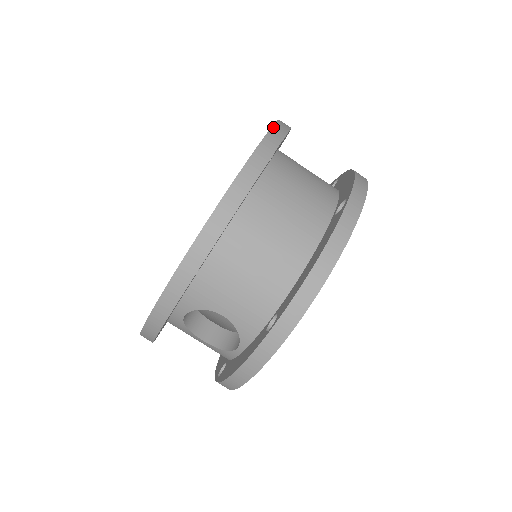
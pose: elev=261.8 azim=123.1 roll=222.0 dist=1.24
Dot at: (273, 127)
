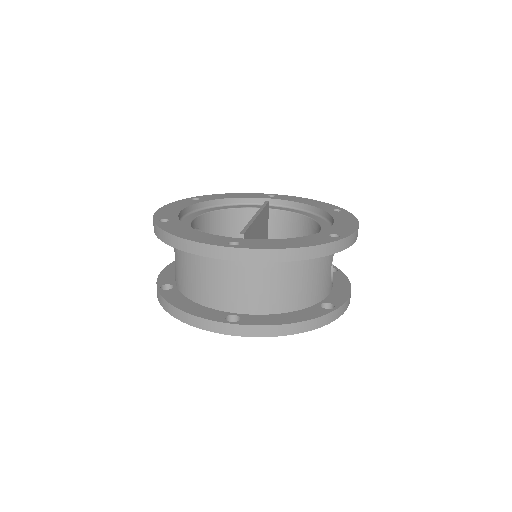
Dot at: (259, 250)
